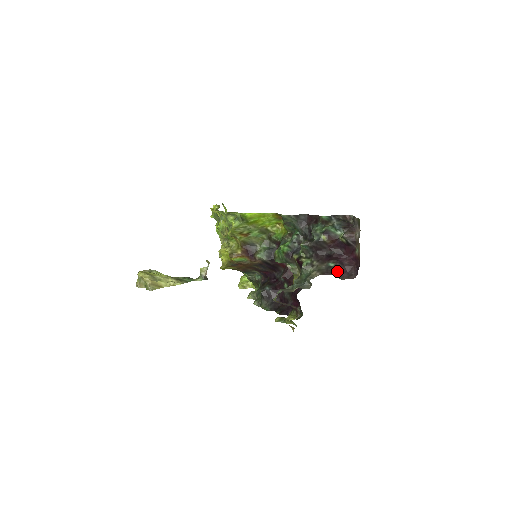
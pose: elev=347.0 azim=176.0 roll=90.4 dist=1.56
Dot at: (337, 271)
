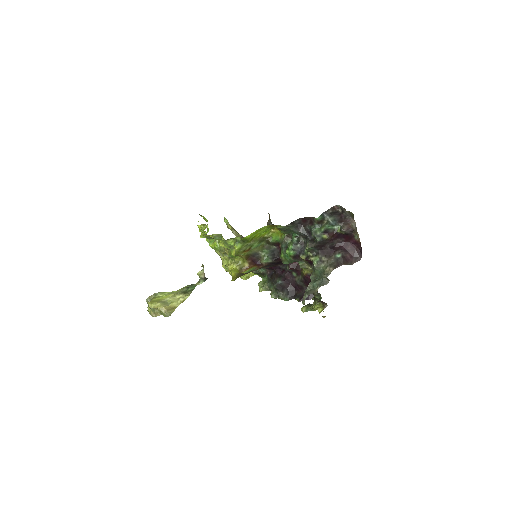
Dot at: (345, 260)
